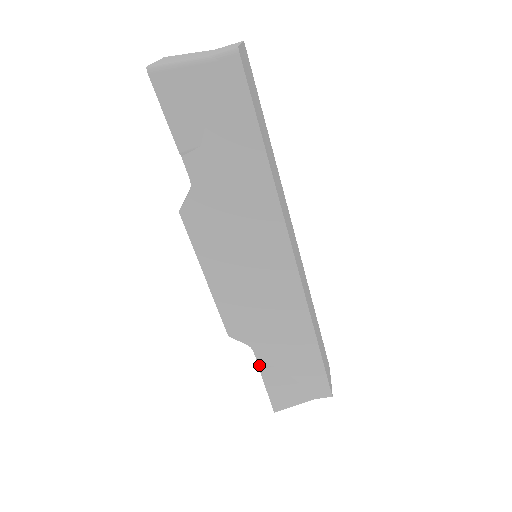
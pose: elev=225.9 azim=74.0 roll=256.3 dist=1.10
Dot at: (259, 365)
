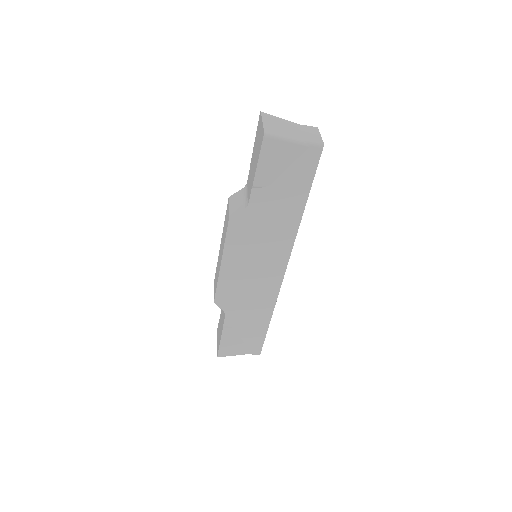
Dot at: (224, 325)
